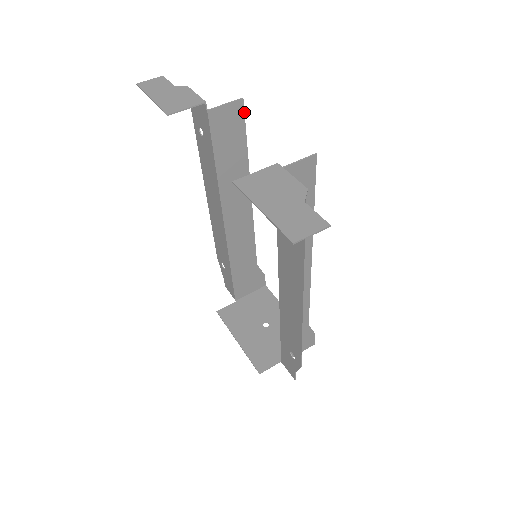
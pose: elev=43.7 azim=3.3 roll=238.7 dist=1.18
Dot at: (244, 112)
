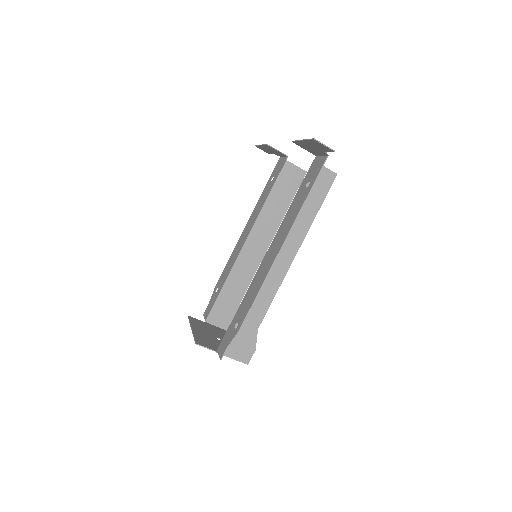
Dot at: (302, 180)
